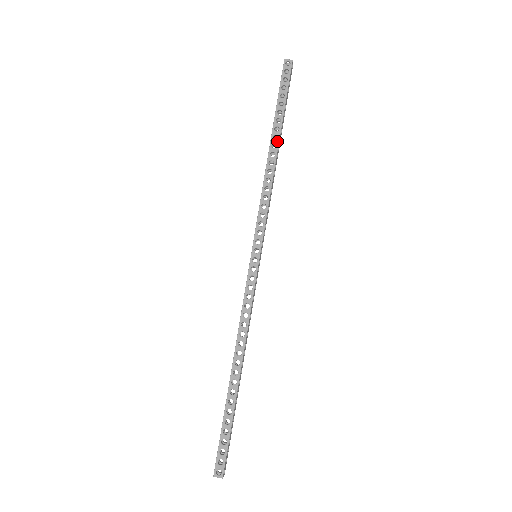
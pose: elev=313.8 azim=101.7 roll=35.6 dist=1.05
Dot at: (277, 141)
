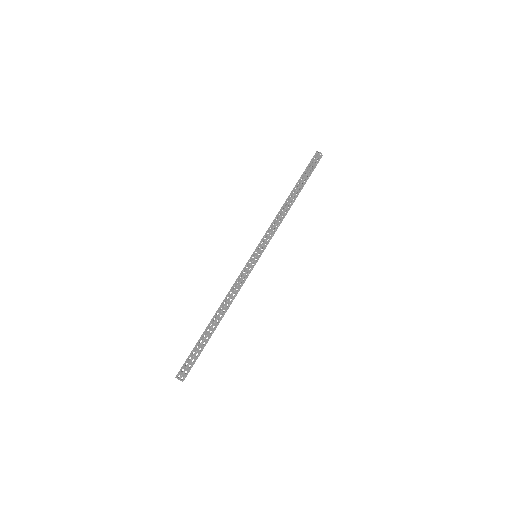
Dot at: (293, 194)
